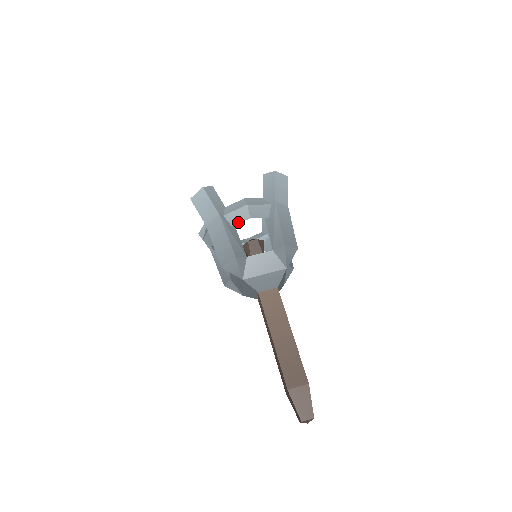
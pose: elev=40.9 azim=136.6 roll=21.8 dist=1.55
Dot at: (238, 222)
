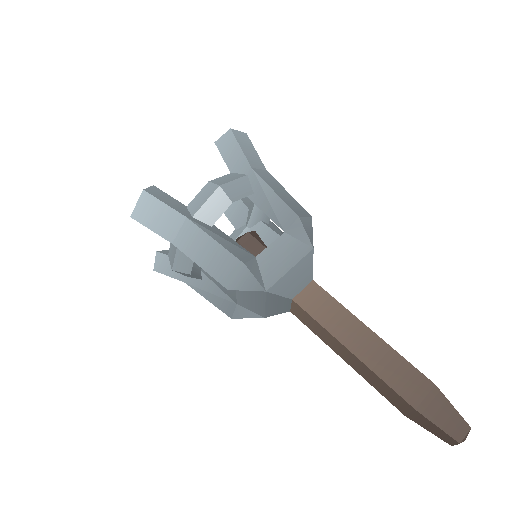
Dot at: (217, 216)
